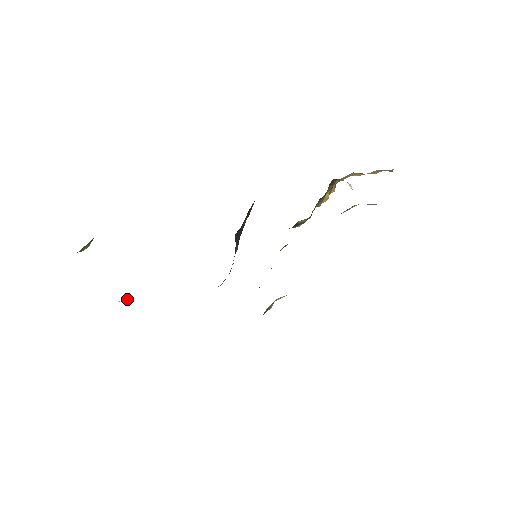
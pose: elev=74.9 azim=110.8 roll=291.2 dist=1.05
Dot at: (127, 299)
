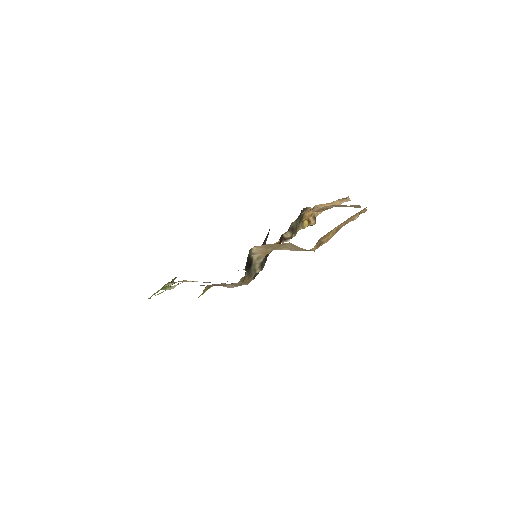
Dot at: (177, 284)
